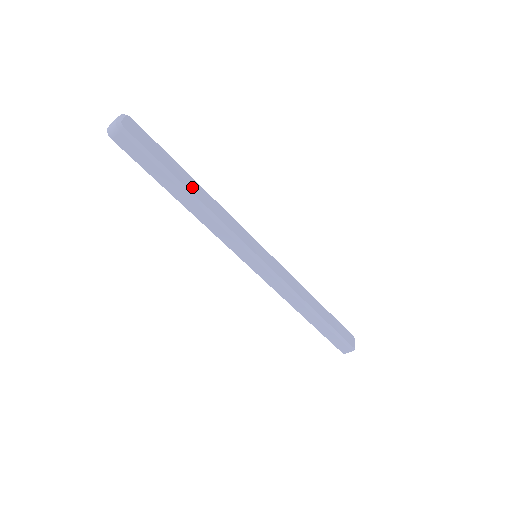
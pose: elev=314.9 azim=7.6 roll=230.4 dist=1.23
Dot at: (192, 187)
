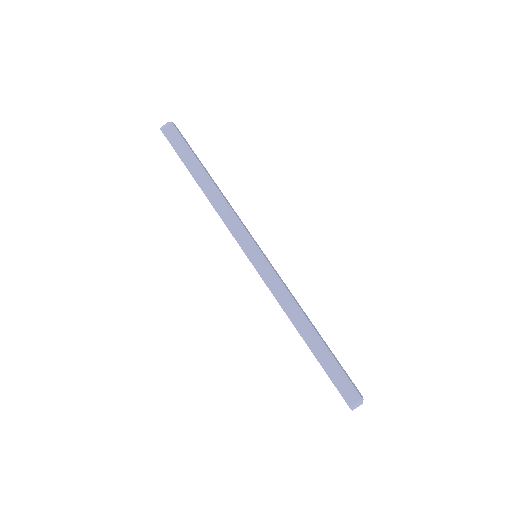
Dot at: (211, 178)
